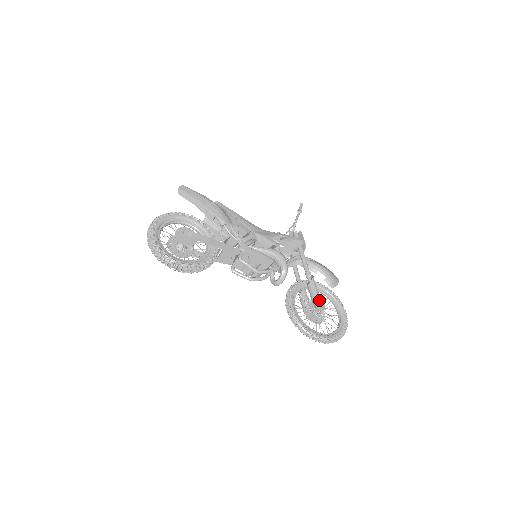
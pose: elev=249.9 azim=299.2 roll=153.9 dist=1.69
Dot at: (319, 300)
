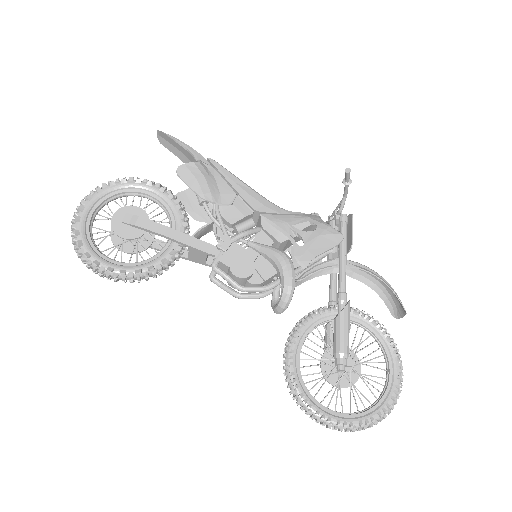
Dot at: (343, 353)
